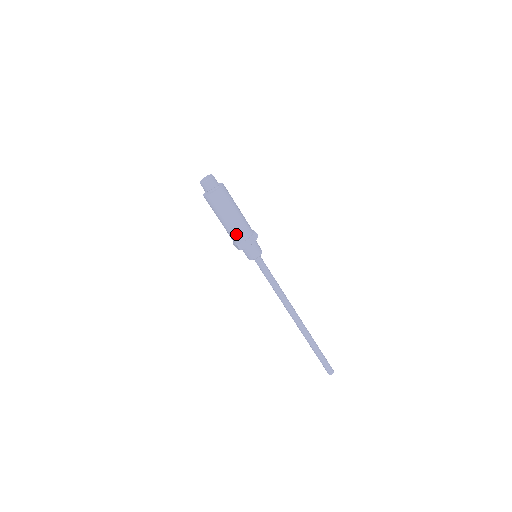
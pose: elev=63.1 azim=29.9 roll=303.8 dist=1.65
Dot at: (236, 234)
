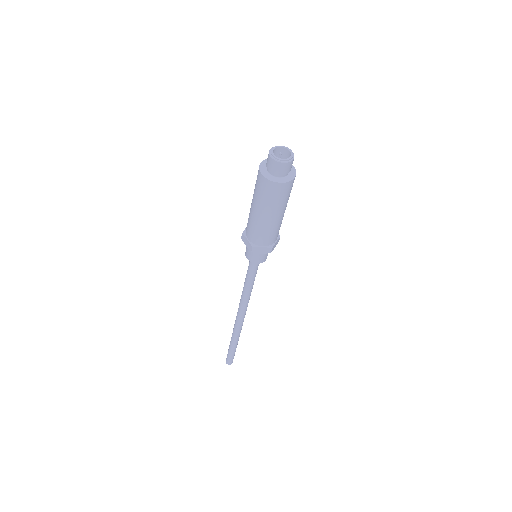
Dot at: (250, 227)
